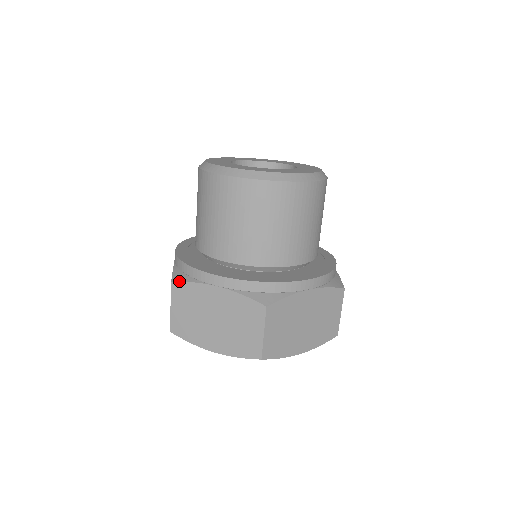
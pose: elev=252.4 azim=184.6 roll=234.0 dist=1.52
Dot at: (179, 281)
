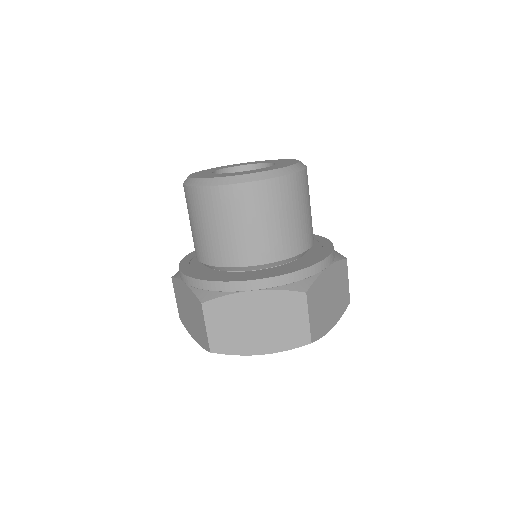
Dot at: (174, 277)
